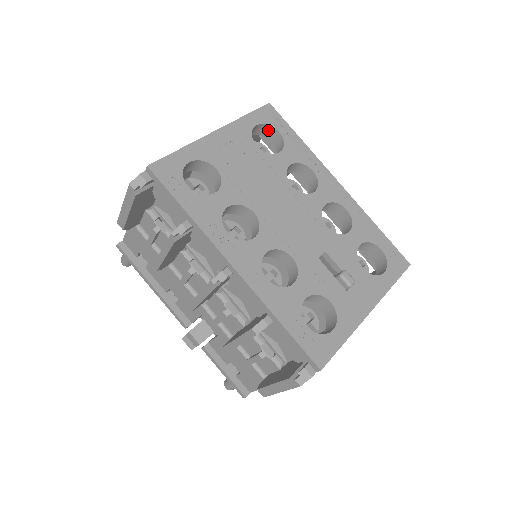
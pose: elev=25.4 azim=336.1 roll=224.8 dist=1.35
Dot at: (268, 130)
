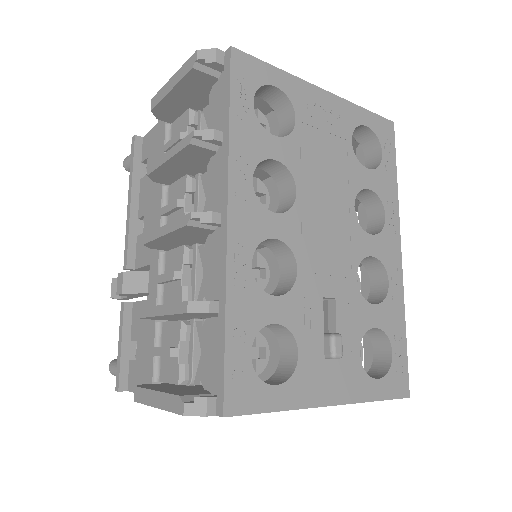
Dot at: (372, 143)
